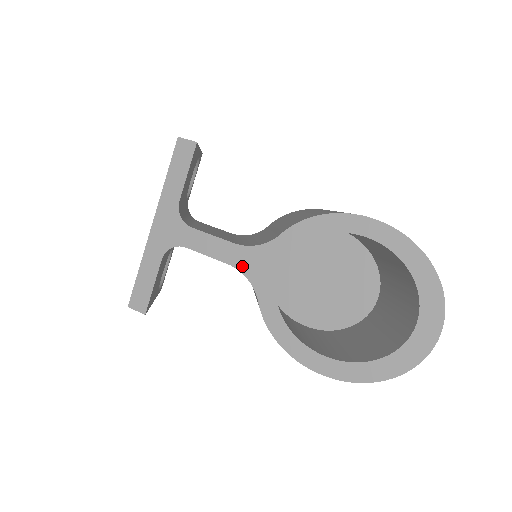
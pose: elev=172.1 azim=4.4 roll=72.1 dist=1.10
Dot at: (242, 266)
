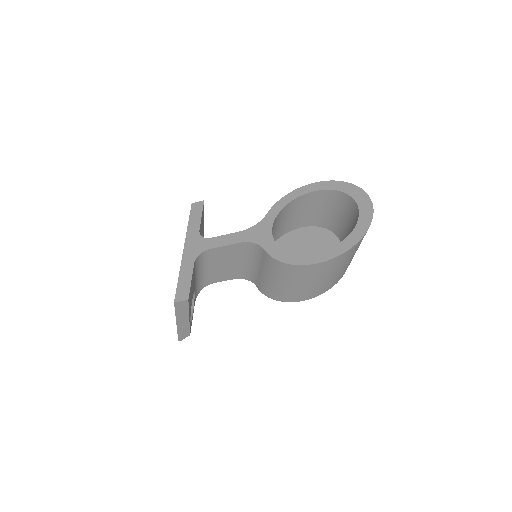
Dot at: (249, 239)
